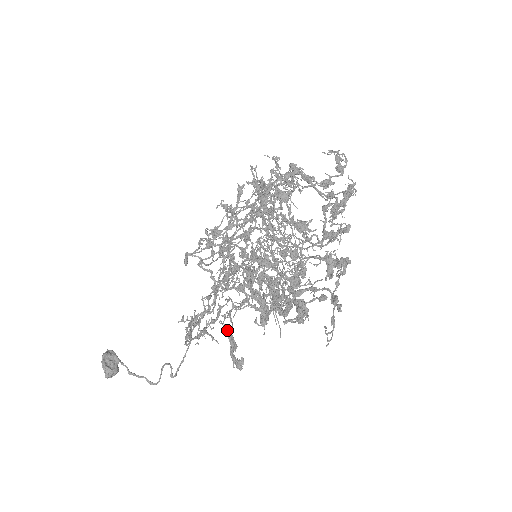
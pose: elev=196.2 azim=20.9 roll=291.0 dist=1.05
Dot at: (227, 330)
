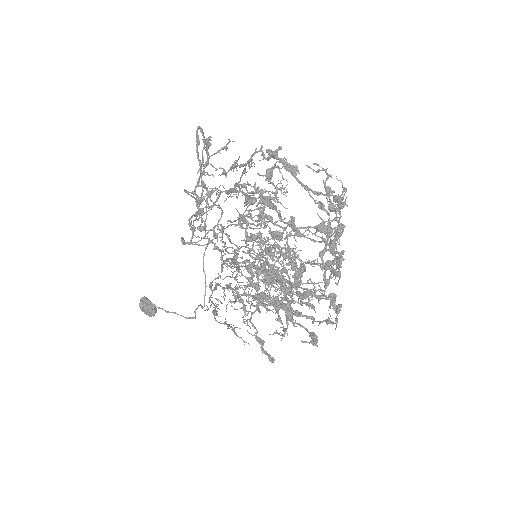
Dot at: occluded
